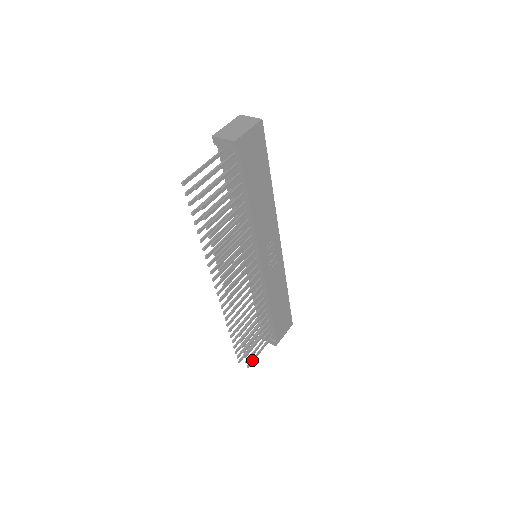
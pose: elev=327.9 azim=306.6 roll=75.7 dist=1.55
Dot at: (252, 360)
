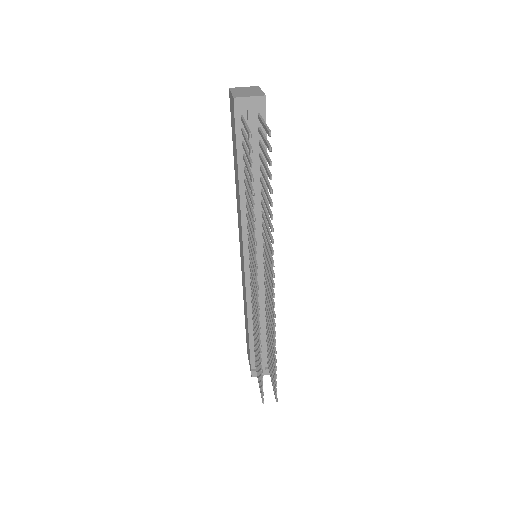
Dot at: occluded
